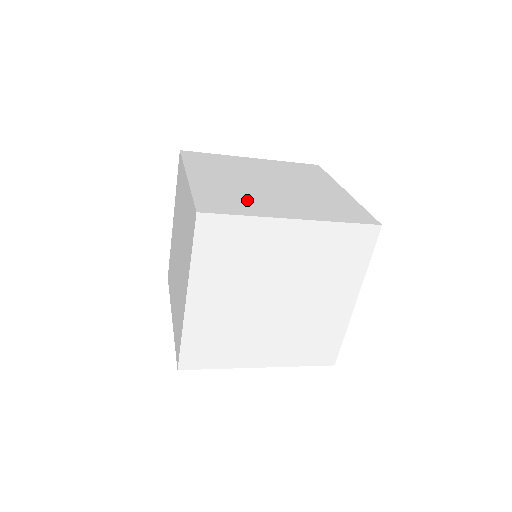
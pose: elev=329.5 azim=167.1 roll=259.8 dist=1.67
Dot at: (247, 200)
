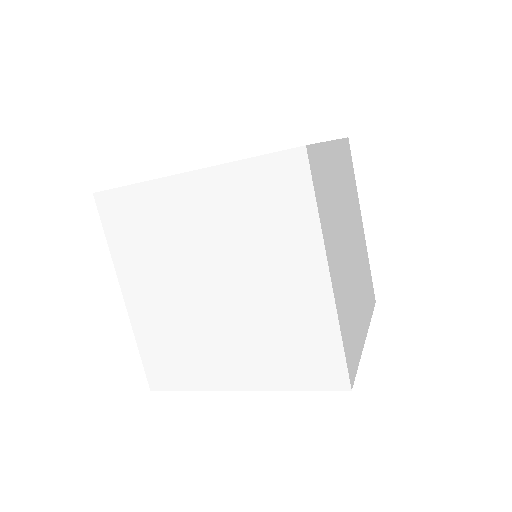
Dot at: occluded
